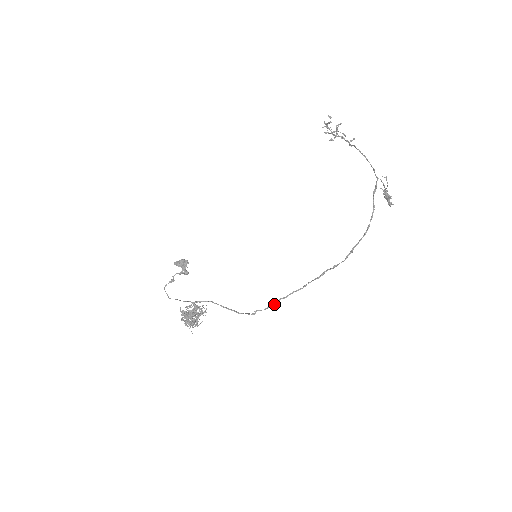
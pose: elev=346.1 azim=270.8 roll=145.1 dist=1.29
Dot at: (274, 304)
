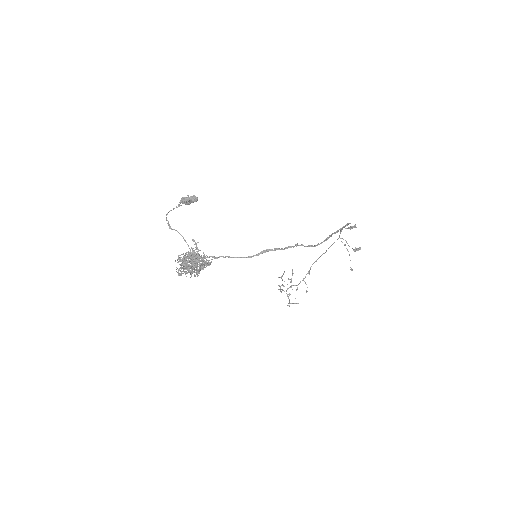
Dot at: (293, 247)
